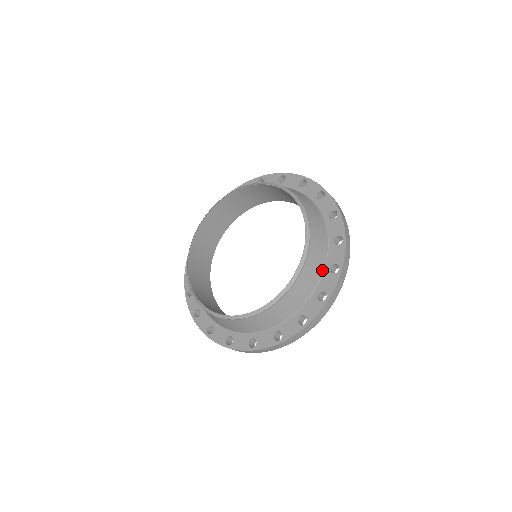
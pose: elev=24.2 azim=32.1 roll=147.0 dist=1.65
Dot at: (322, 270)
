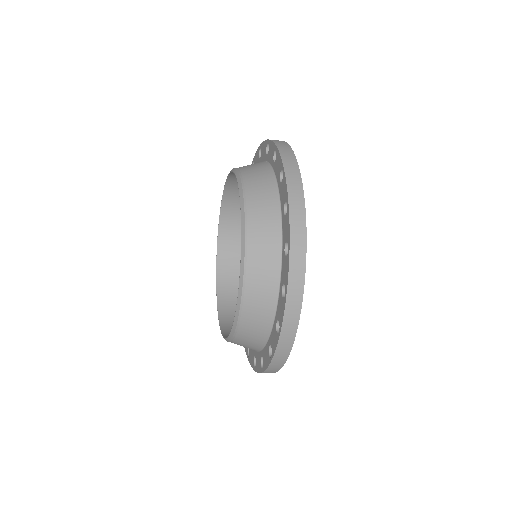
Dot at: (279, 255)
